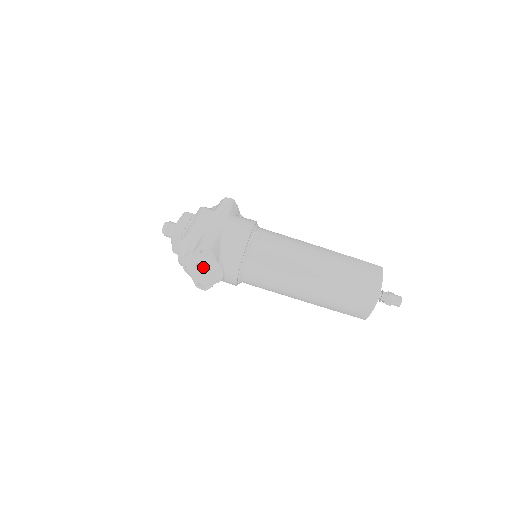
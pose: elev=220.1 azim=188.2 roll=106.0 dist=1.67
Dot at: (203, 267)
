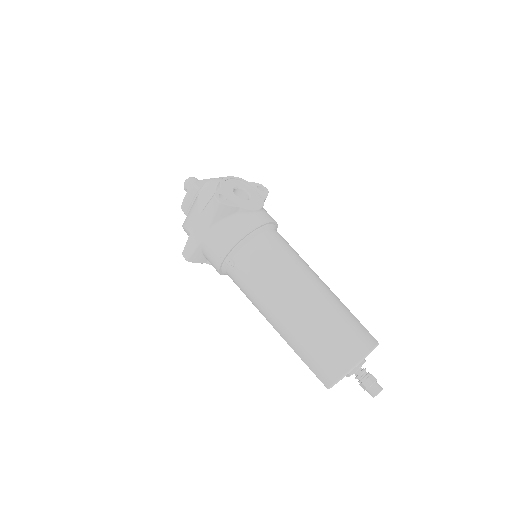
Dot at: occluded
